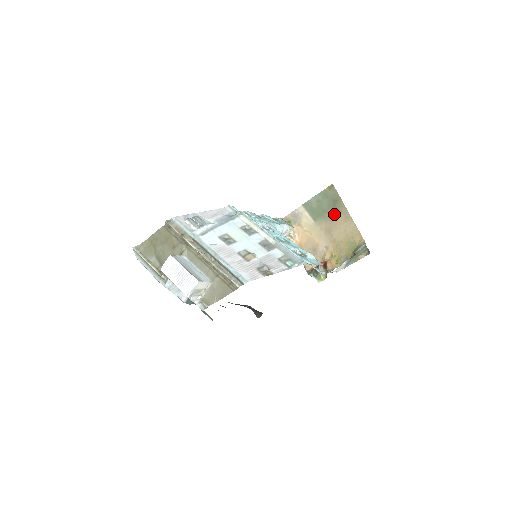
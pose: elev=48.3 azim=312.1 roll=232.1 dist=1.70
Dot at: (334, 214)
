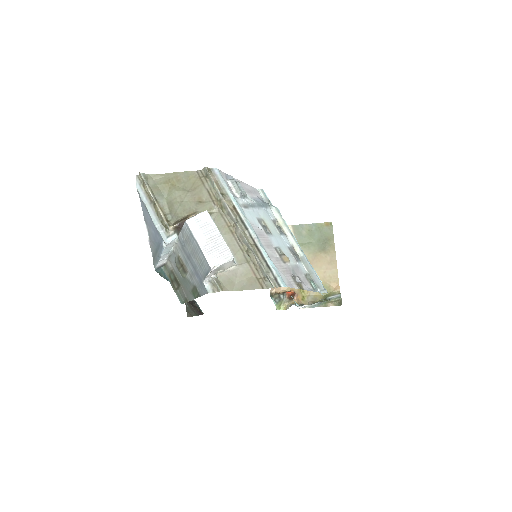
Dot at: (321, 251)
